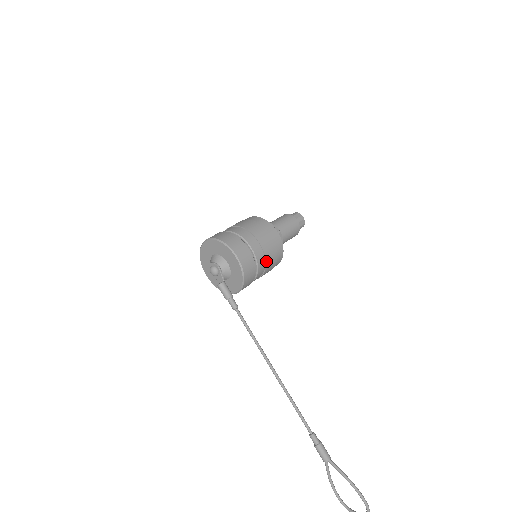
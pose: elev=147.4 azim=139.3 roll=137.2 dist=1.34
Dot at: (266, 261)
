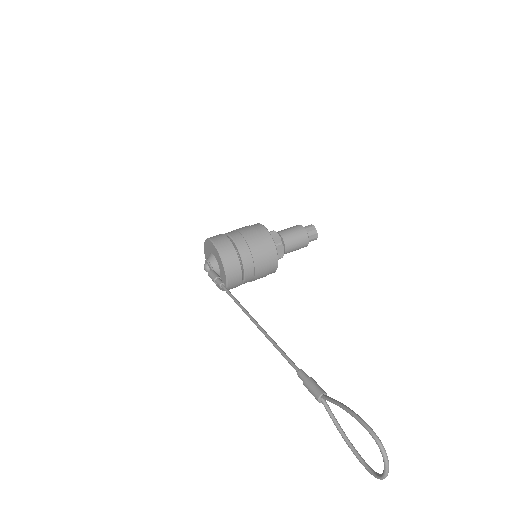
Dot at: (248, 243)
